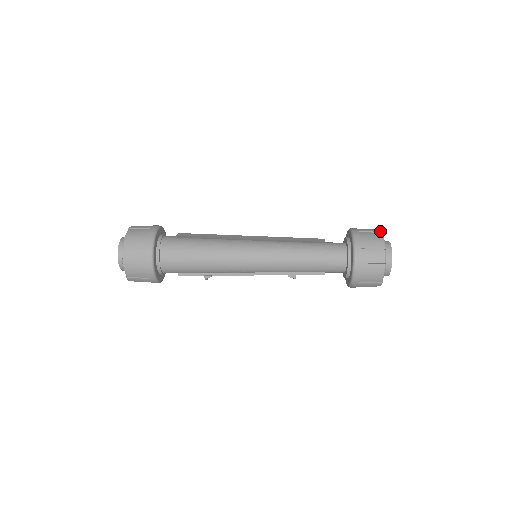
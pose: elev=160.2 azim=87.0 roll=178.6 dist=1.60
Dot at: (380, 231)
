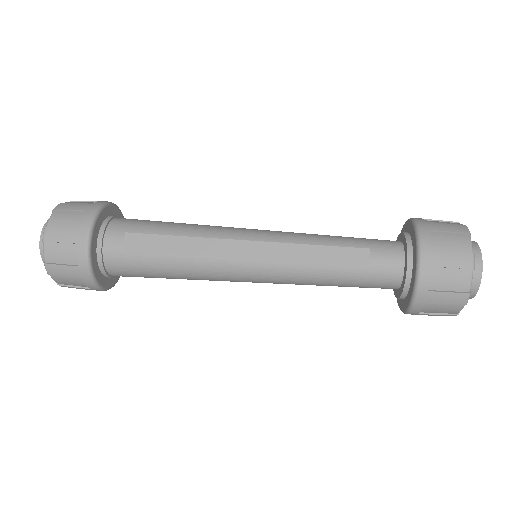
Dot at: (470, 267)
